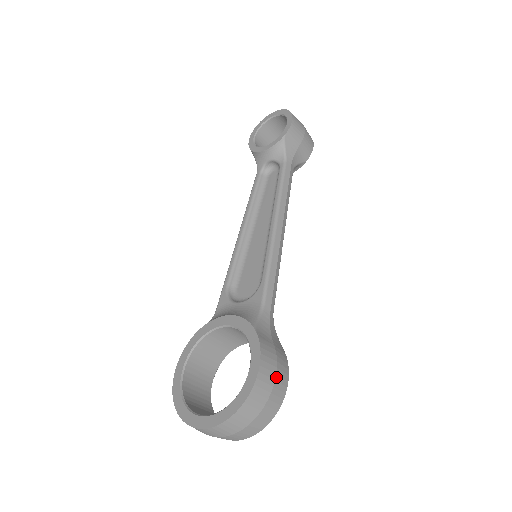
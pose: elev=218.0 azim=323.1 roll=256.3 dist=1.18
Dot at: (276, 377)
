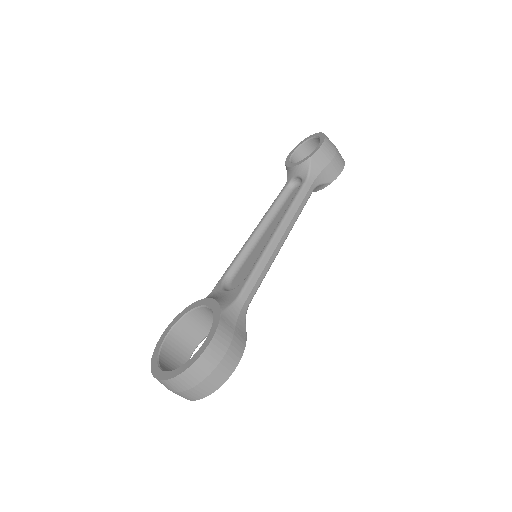
Dot at: (225, 356)
